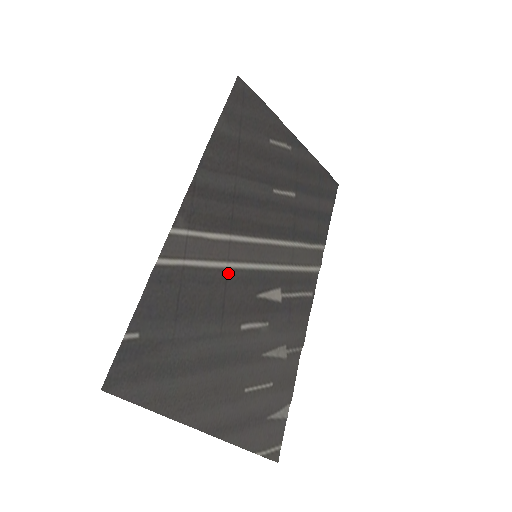
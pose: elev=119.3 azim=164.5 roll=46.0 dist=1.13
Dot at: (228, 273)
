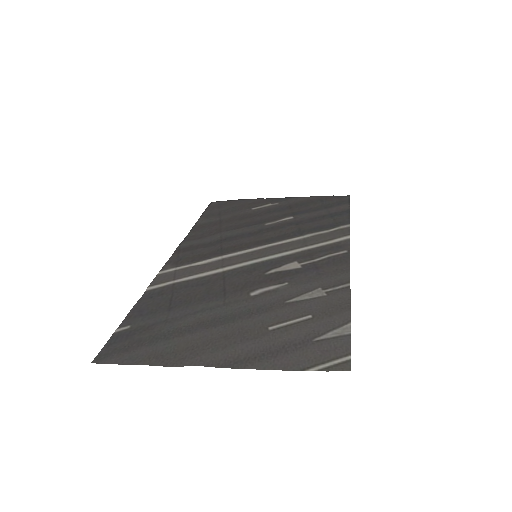
Dot at: (225, 274)
